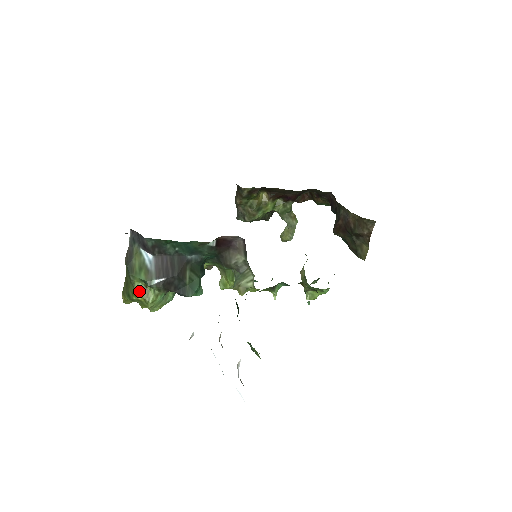
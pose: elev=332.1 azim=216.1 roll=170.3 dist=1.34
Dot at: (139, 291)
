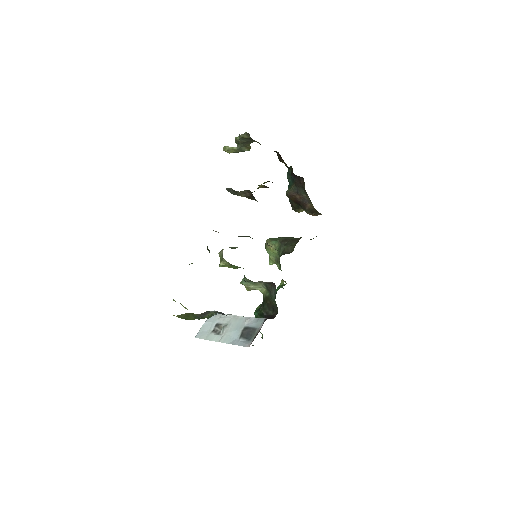
Dot at: occluded
